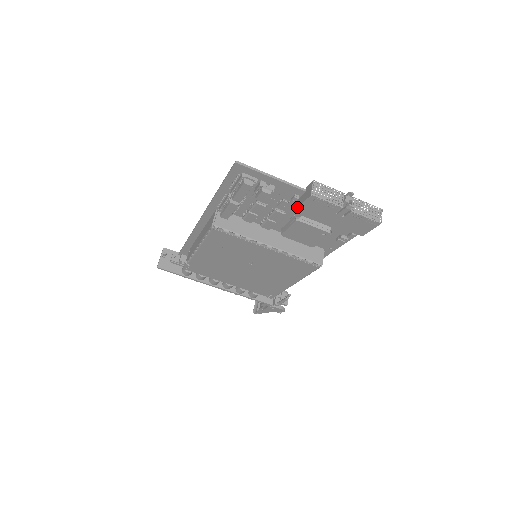
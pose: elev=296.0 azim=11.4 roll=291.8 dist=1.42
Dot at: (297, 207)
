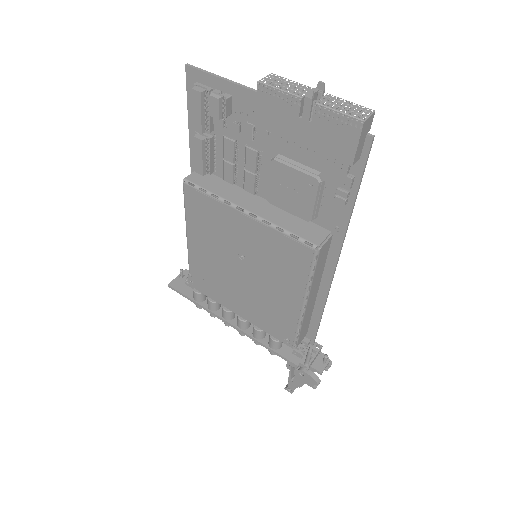
Dot at: occluded
